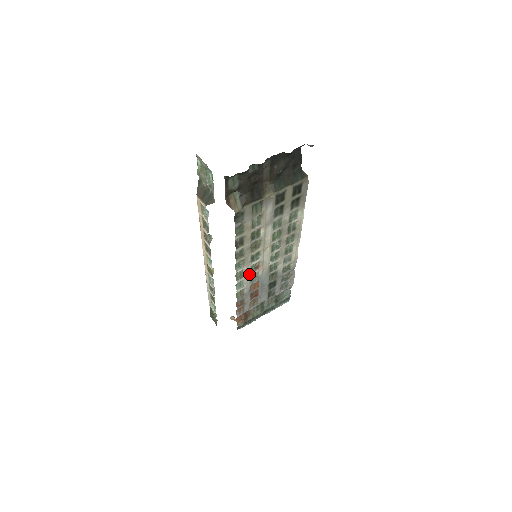
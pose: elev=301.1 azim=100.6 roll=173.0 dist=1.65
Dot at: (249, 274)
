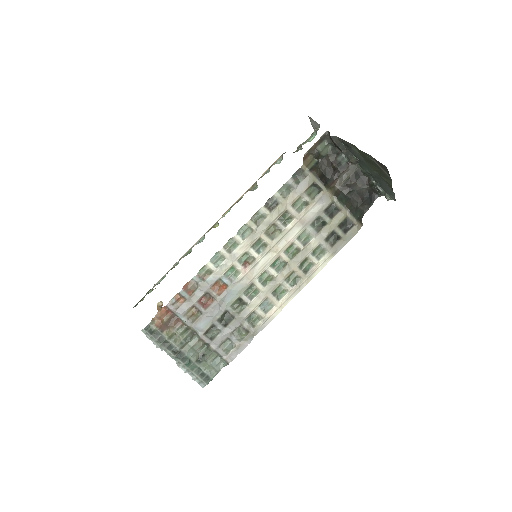
Dot at: (236, 259)
